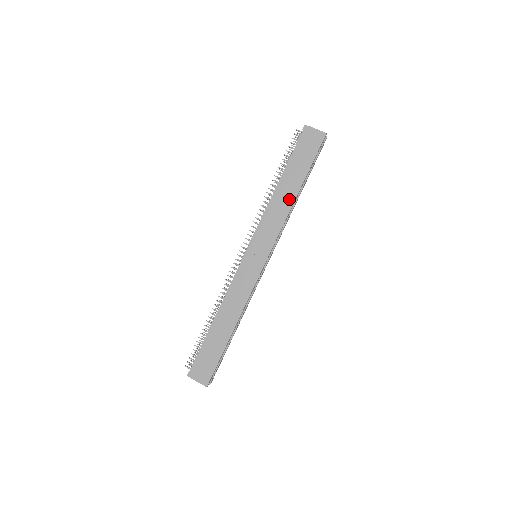
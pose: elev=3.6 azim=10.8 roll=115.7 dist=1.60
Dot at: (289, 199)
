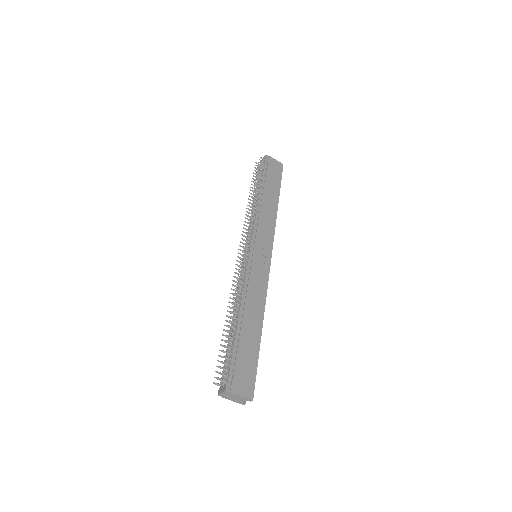
Dot at: (273, 207)
